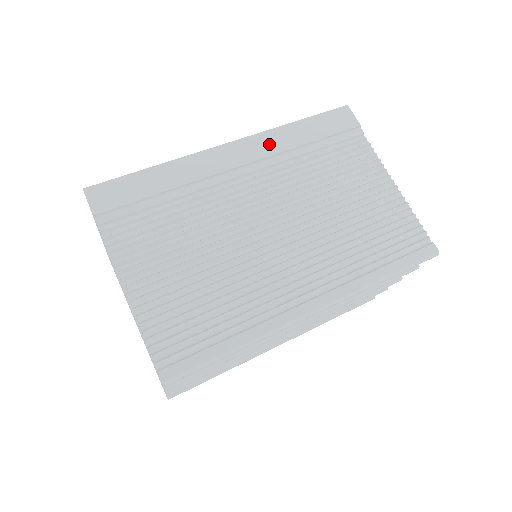
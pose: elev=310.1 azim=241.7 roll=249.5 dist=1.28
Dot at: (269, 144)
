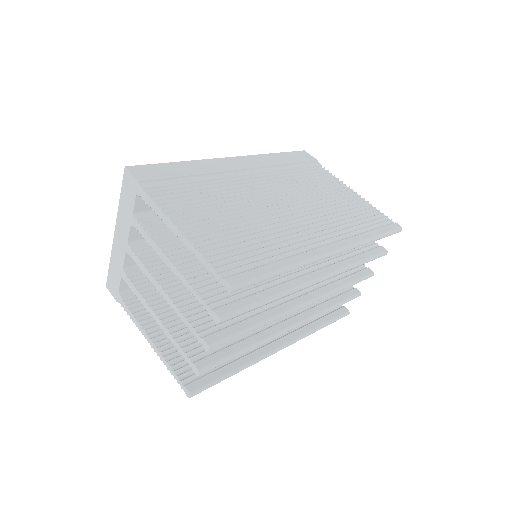
Dot at: (260, 161)
